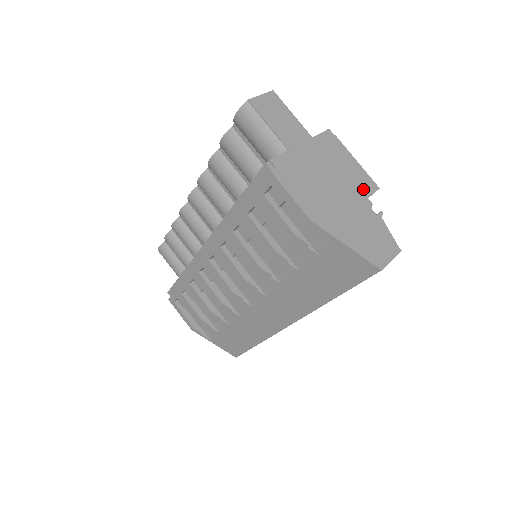
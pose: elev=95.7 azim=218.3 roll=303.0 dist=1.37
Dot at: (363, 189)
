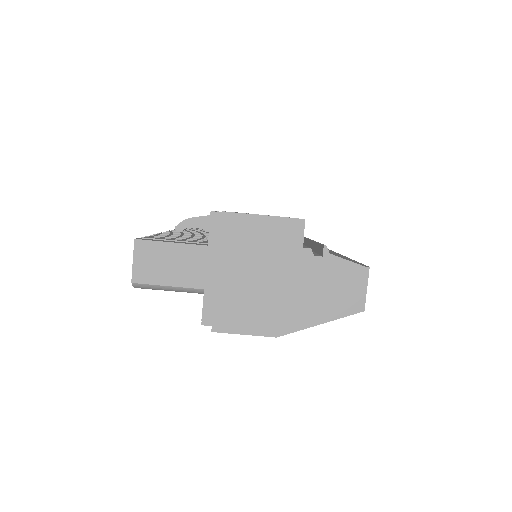
Dot at: (291, 243)
